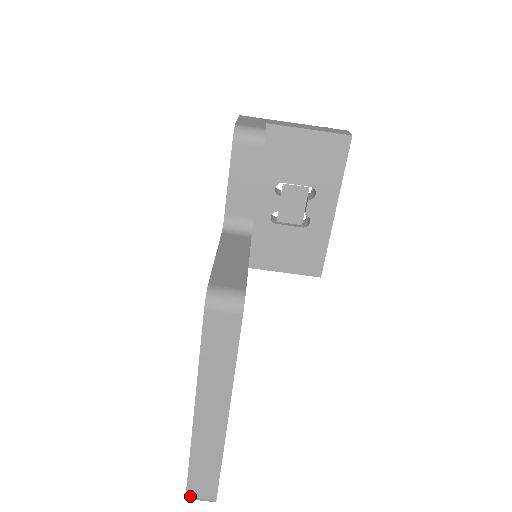
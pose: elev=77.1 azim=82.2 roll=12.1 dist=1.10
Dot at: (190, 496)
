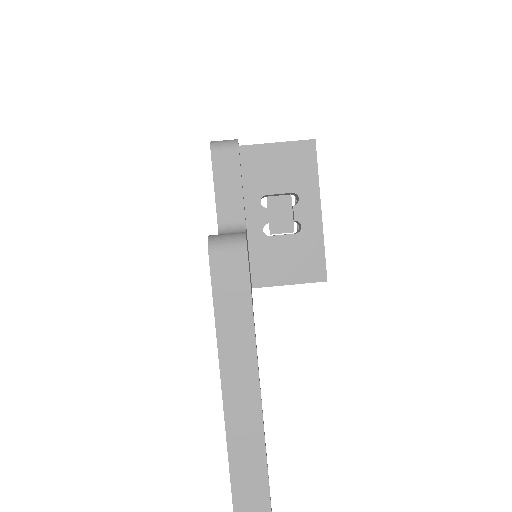
Dot at: out of frame
